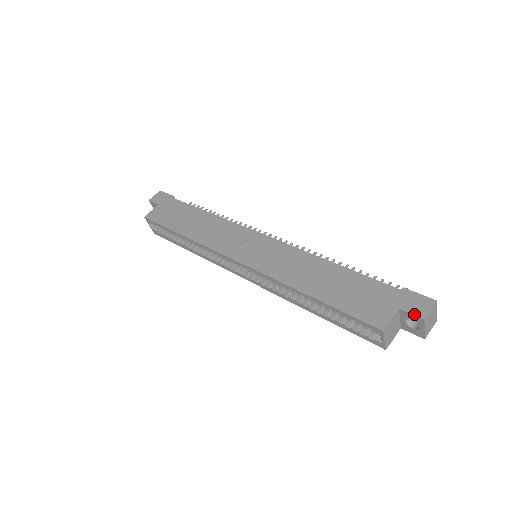
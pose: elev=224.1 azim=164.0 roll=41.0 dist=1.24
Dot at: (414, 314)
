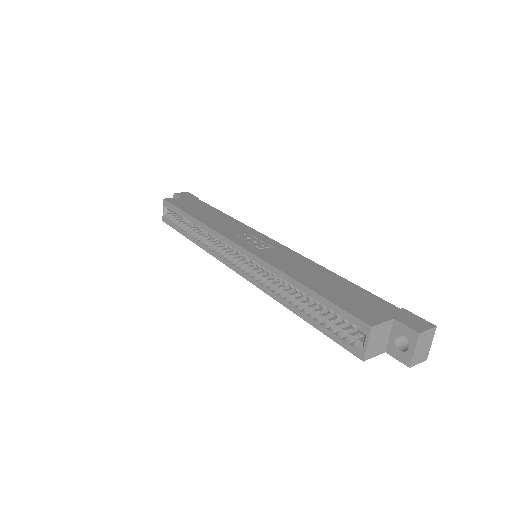
Dot at: (409, 326)
